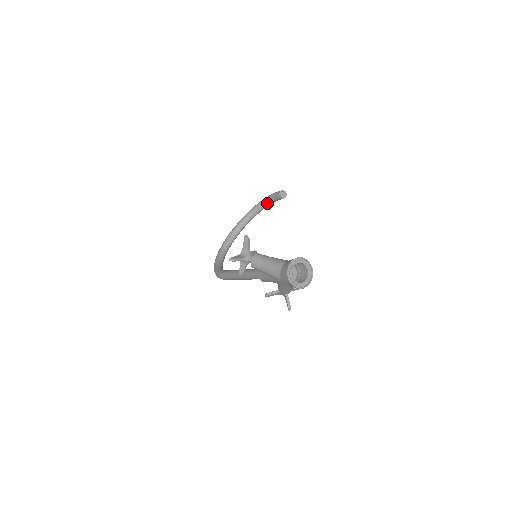
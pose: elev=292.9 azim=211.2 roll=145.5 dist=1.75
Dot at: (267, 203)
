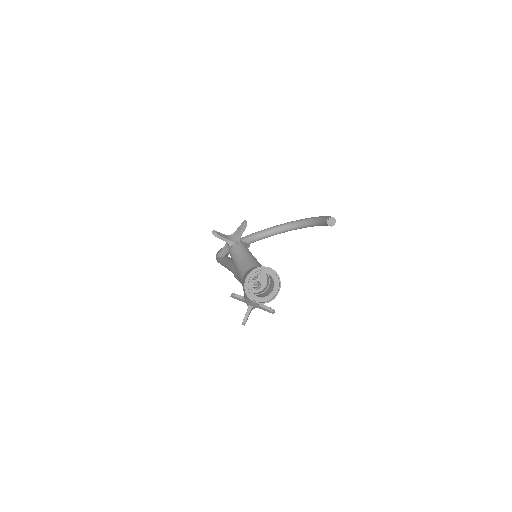
Dot at: (313, 222)
